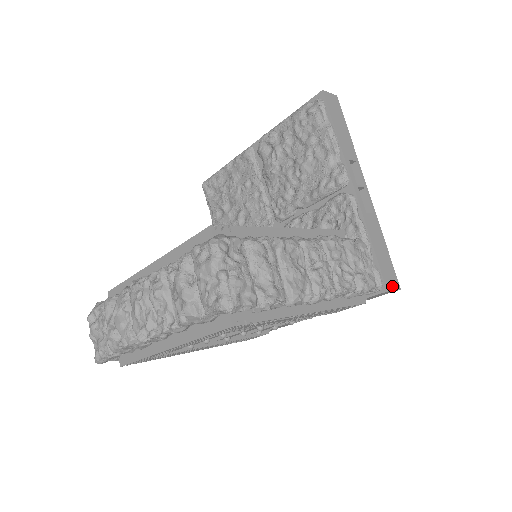
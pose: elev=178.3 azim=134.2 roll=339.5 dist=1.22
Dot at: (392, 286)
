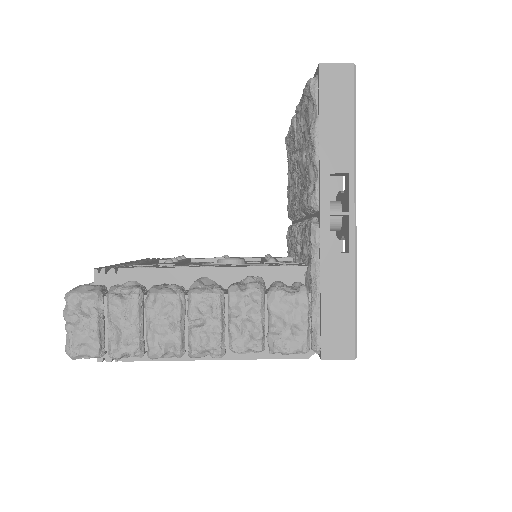
Dot at: (336, 354)
